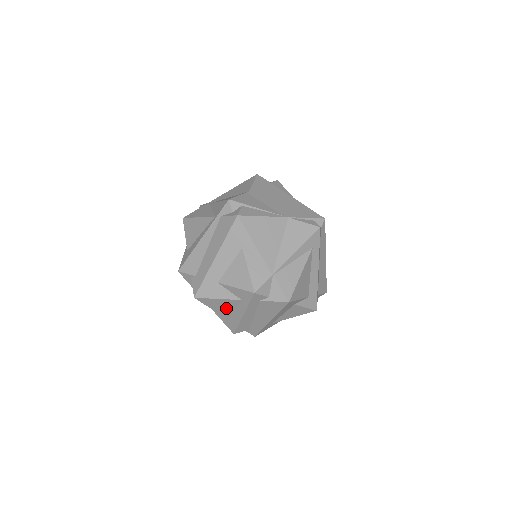
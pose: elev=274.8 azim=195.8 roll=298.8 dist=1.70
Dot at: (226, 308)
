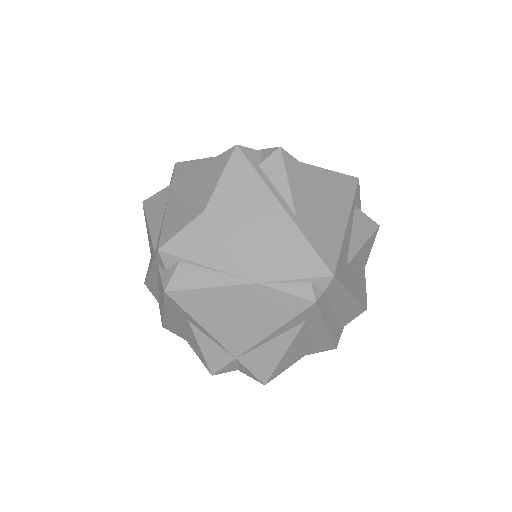
Dot at: occluded
